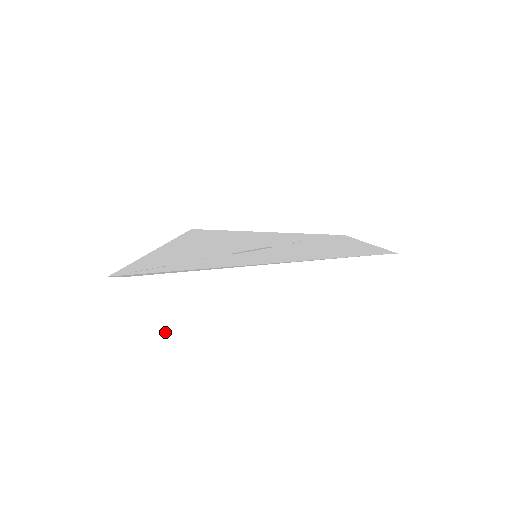
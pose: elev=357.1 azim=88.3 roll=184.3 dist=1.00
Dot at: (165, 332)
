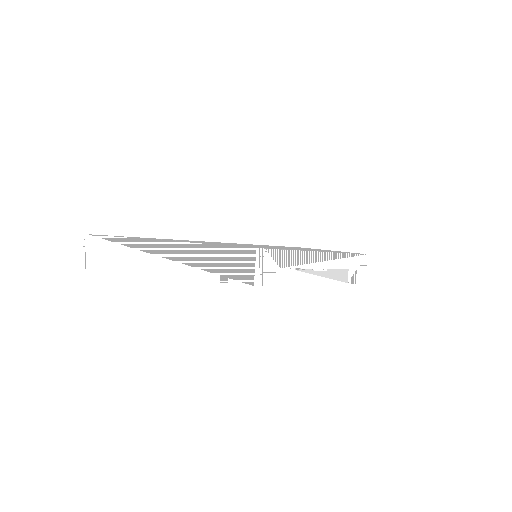
Dot at: (102, 266)
